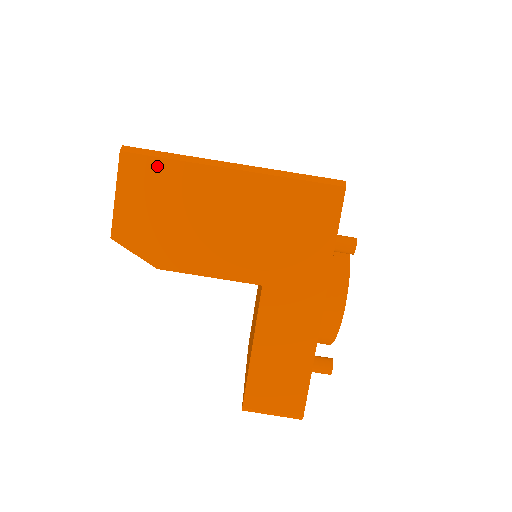
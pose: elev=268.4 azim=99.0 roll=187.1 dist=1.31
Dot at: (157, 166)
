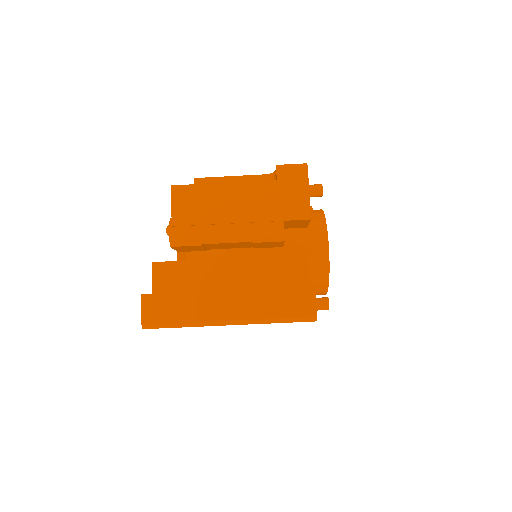
Dot at: occluded
